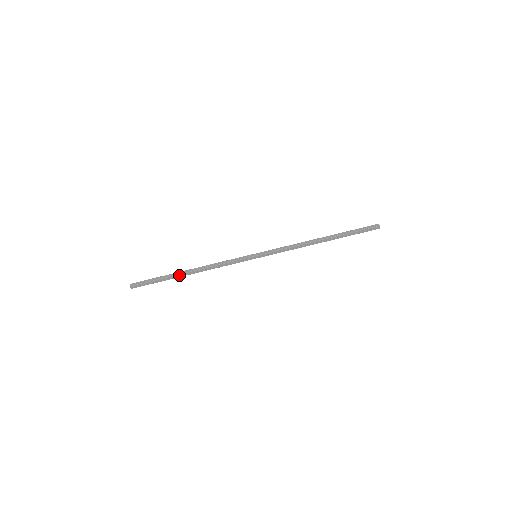
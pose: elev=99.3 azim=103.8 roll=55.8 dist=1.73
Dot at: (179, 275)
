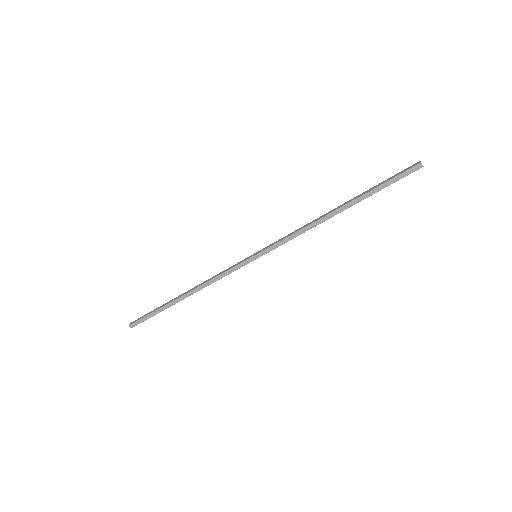
Dot at: occluded
